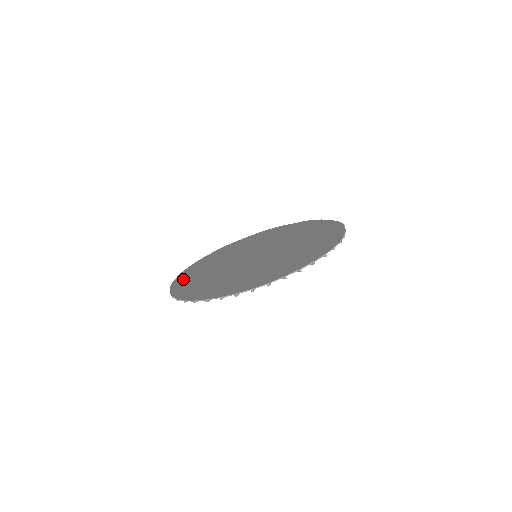
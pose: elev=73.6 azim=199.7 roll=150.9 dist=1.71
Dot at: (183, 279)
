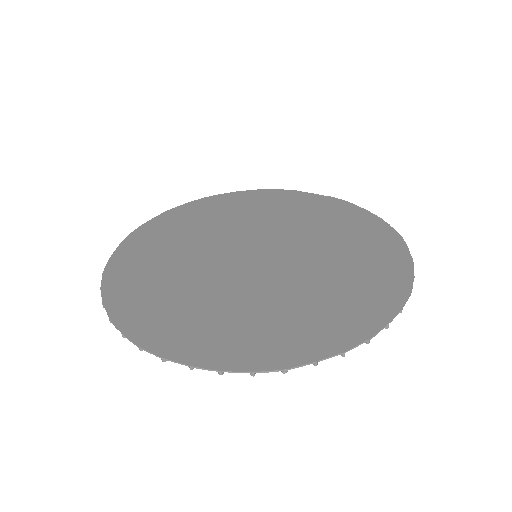
Dot at: (128, 260)
